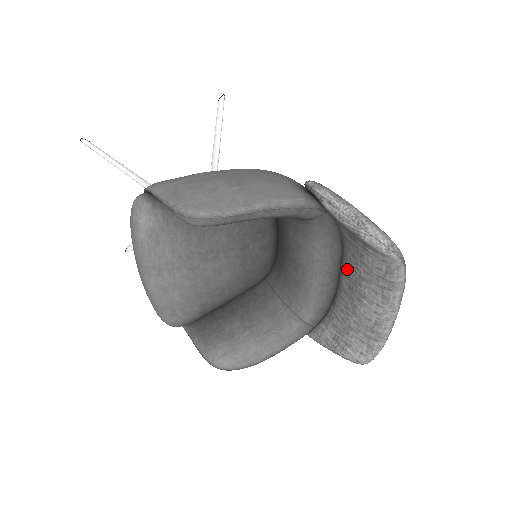
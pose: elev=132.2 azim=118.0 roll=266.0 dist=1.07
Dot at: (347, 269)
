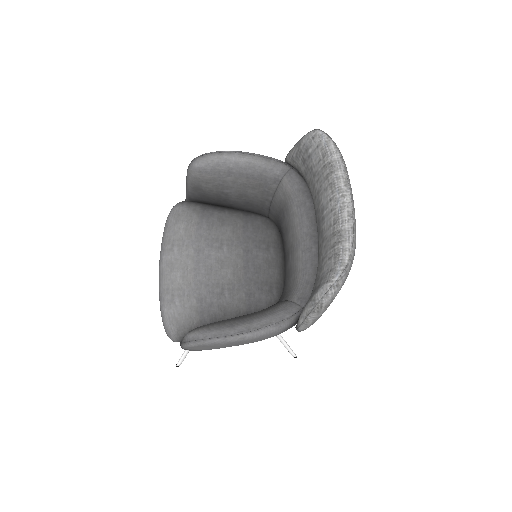
Dot at: (315, 208)
